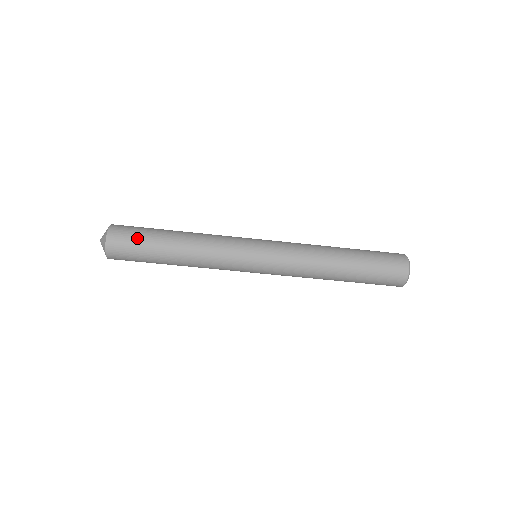
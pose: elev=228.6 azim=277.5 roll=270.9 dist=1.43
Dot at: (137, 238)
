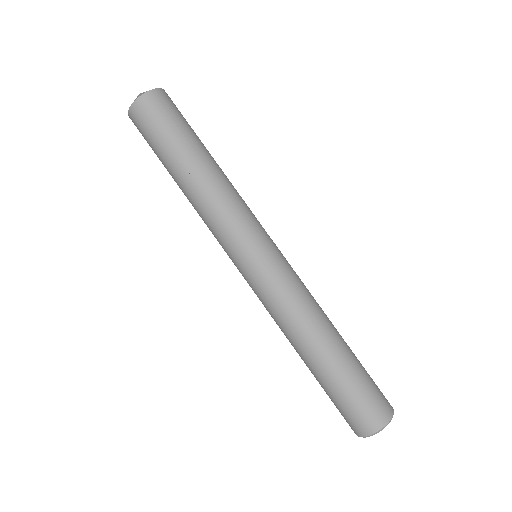
Dot at: (180, 119)
